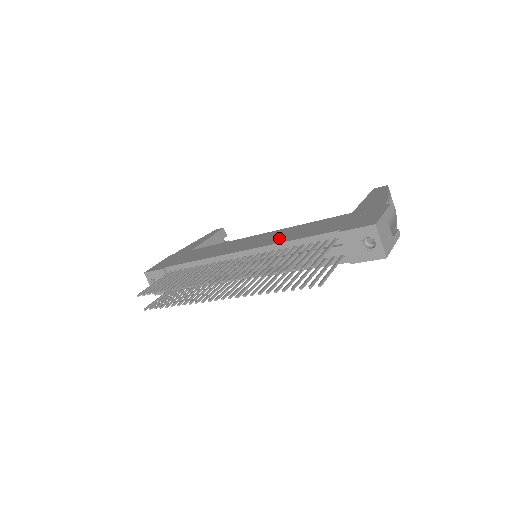
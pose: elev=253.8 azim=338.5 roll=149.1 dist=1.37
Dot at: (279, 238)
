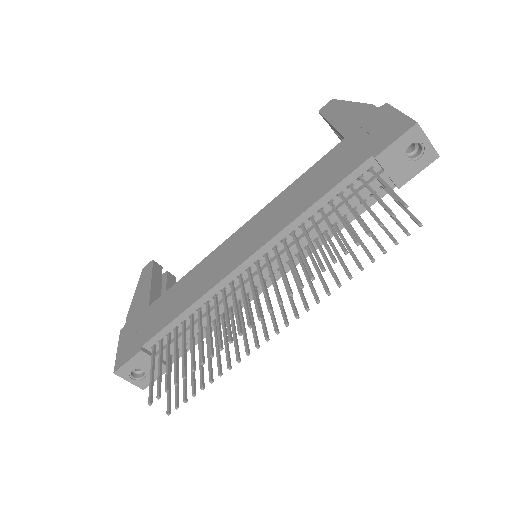
Dot at: (284, 214)
